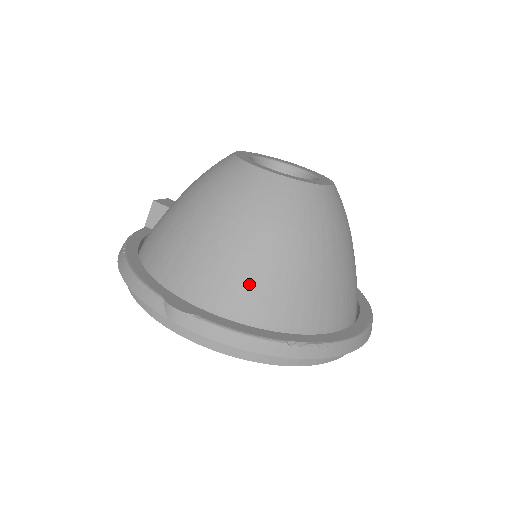
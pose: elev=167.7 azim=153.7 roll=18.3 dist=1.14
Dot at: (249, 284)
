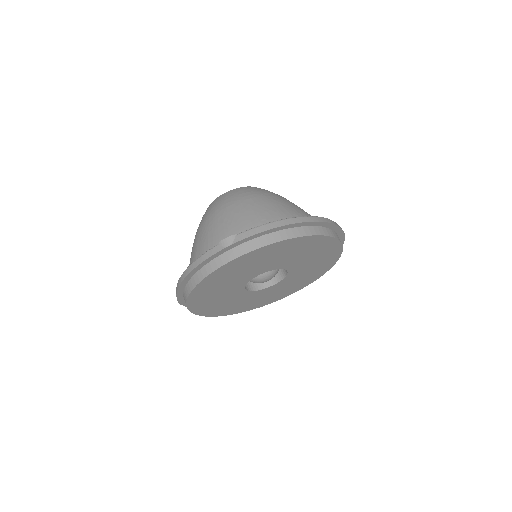
Dot at: (255, 216)
